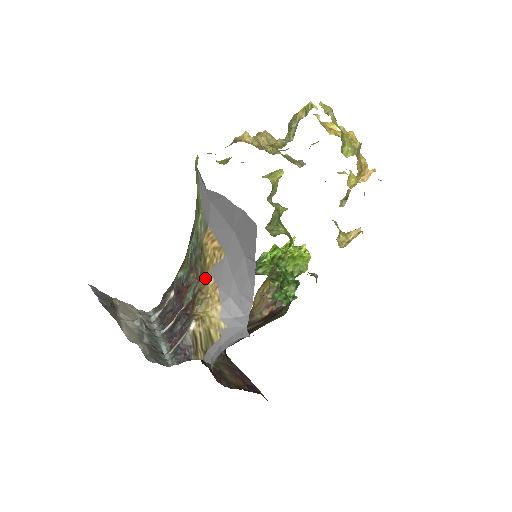
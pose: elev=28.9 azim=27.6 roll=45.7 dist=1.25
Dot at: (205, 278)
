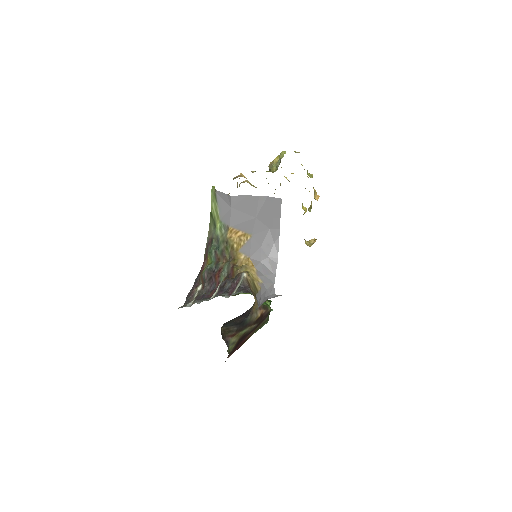
Dot at: (235, 258)
